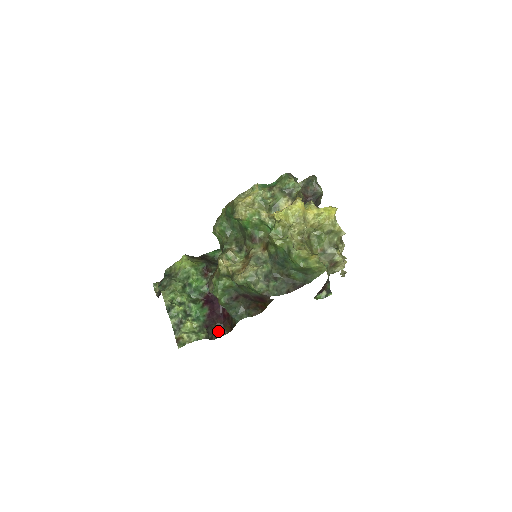
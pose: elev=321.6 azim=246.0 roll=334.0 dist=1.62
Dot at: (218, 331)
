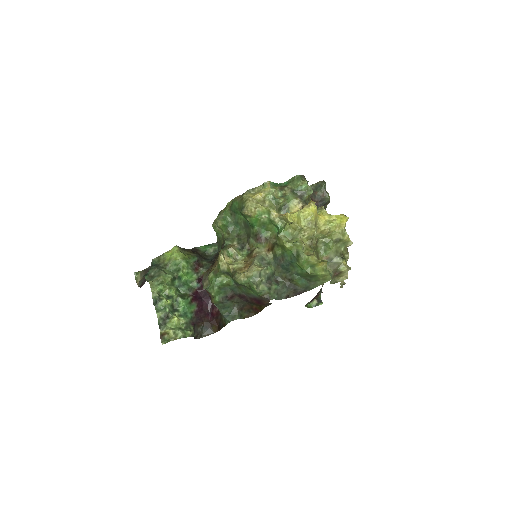
Dot at: (204, 330)
